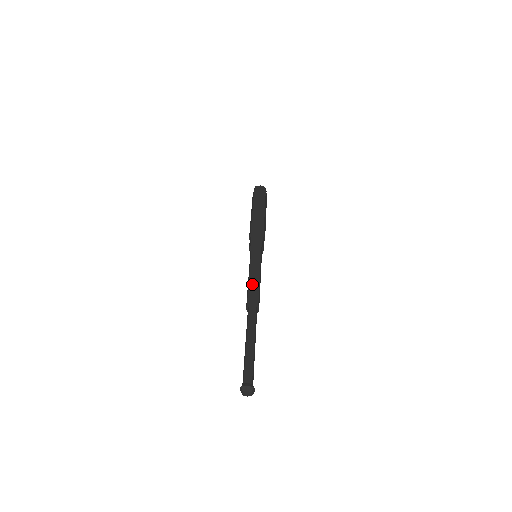
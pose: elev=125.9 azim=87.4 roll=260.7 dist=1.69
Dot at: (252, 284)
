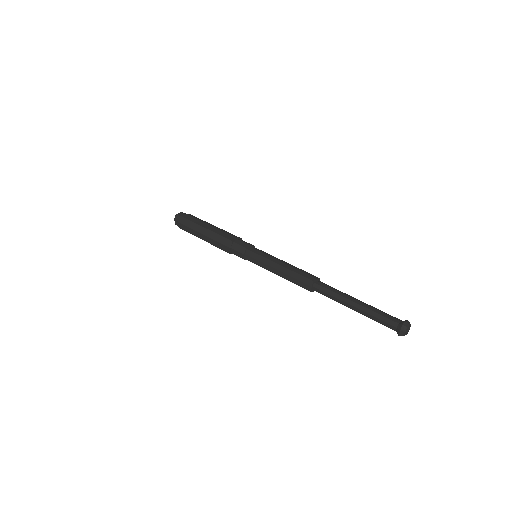
Dot at: (293, 268)
